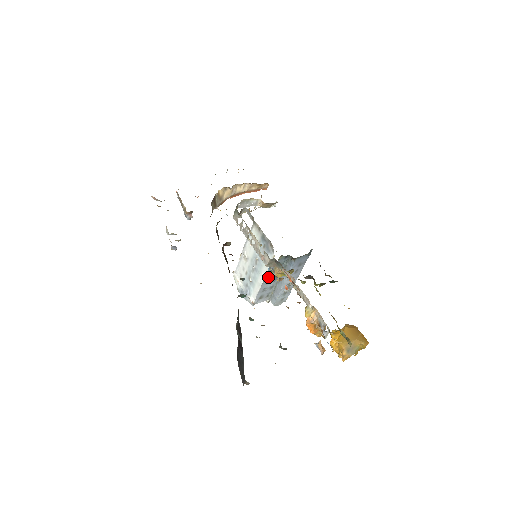
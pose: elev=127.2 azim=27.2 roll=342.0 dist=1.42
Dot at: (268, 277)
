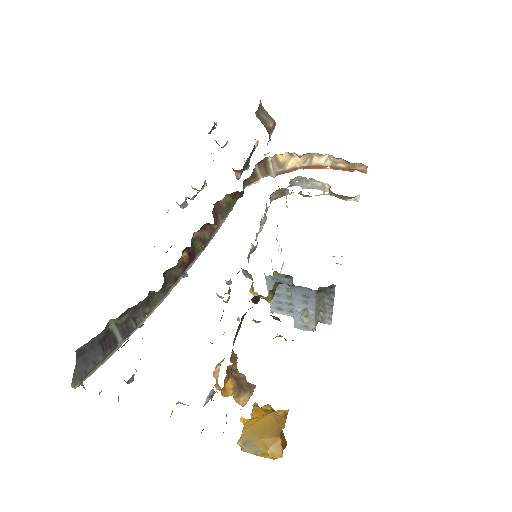
Dot at: occluded
